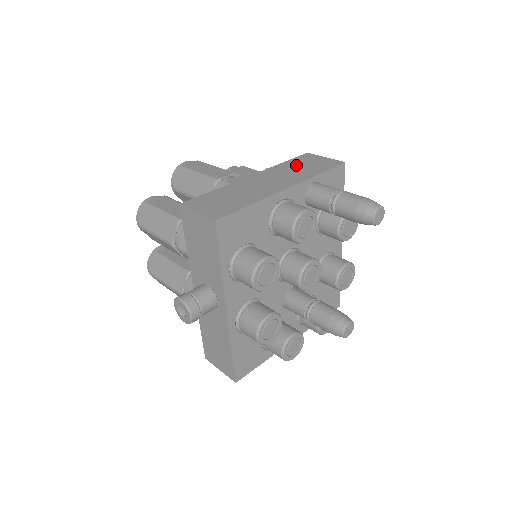
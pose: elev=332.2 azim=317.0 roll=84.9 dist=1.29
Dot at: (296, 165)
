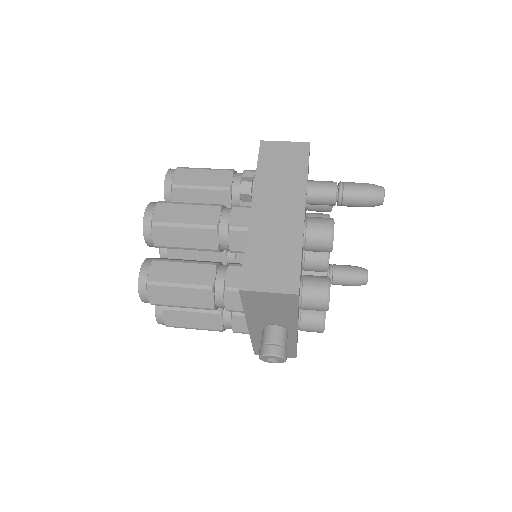
Dot at: (273, 169)
